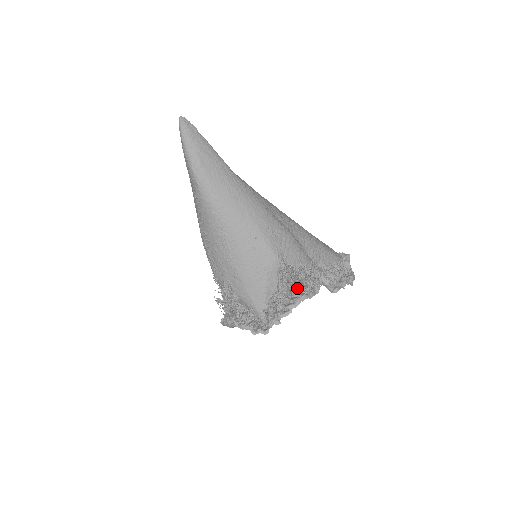
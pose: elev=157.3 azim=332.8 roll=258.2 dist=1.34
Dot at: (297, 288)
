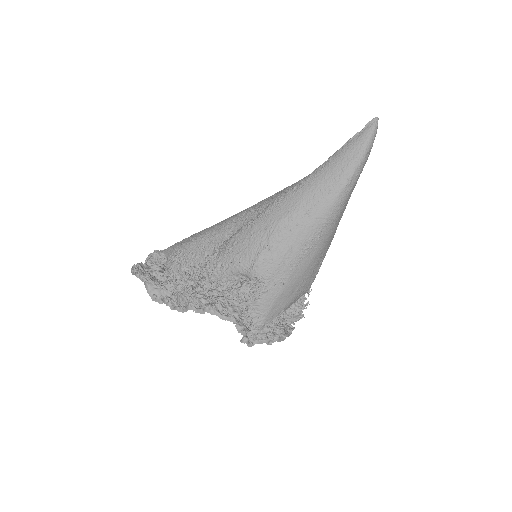
Dot at: occluded
